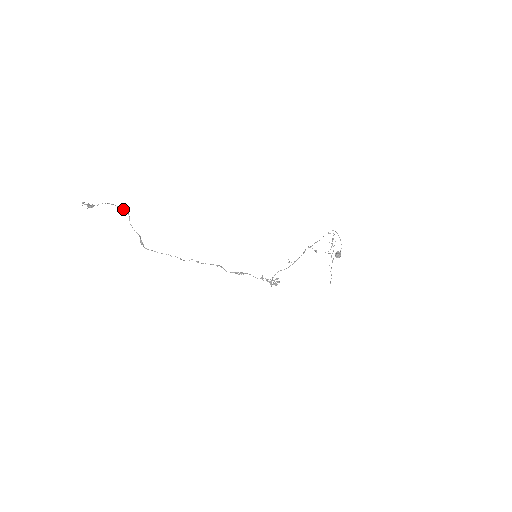
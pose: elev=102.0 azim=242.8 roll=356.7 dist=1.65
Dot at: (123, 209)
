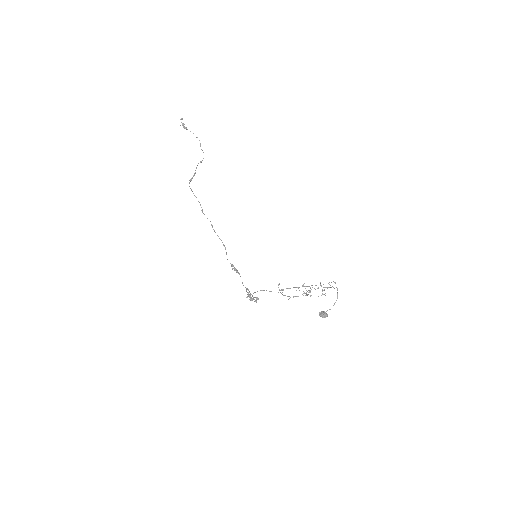
Dot at: occluded
